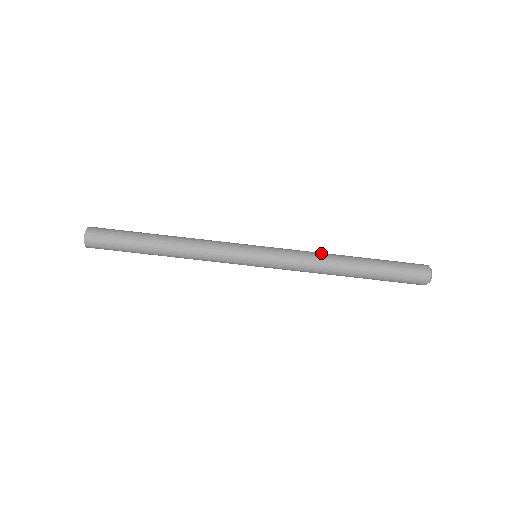
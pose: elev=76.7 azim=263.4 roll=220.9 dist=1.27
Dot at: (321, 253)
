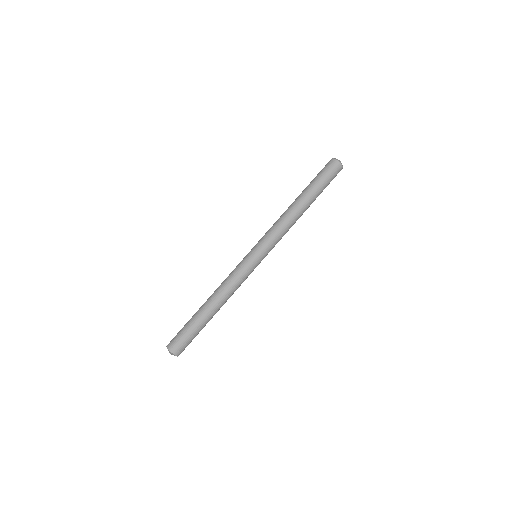
Dot at: (282, 216)
